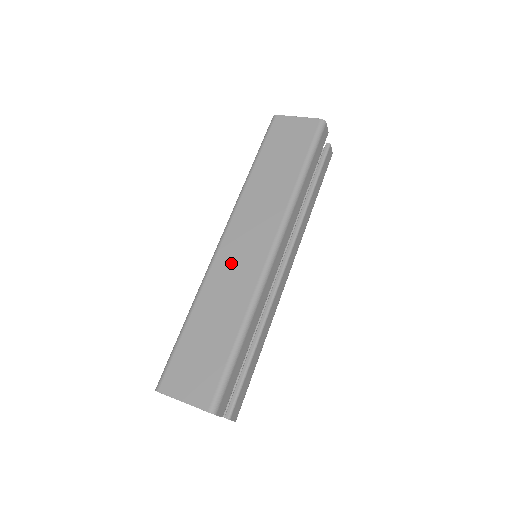
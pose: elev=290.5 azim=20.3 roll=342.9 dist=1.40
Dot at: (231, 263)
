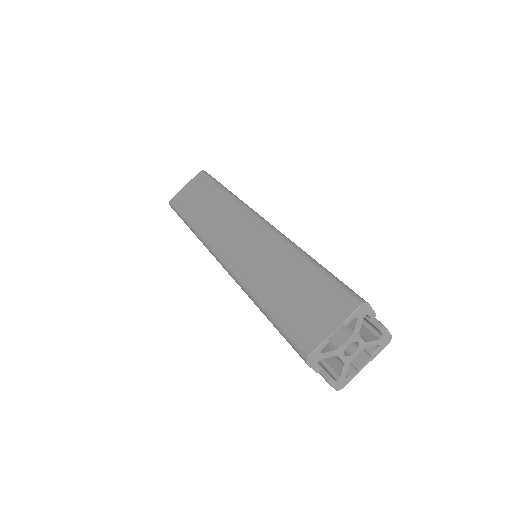
Dot at: (245, 254)
